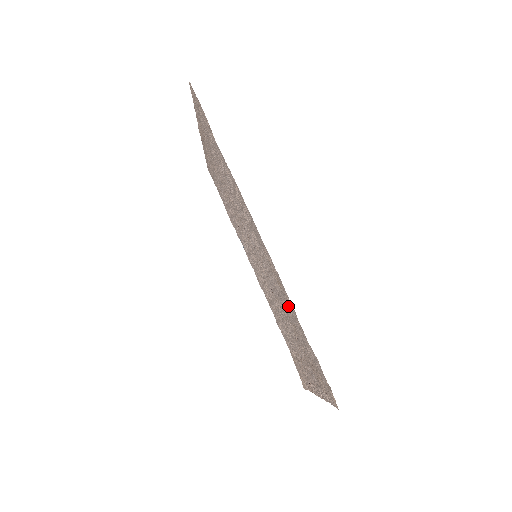
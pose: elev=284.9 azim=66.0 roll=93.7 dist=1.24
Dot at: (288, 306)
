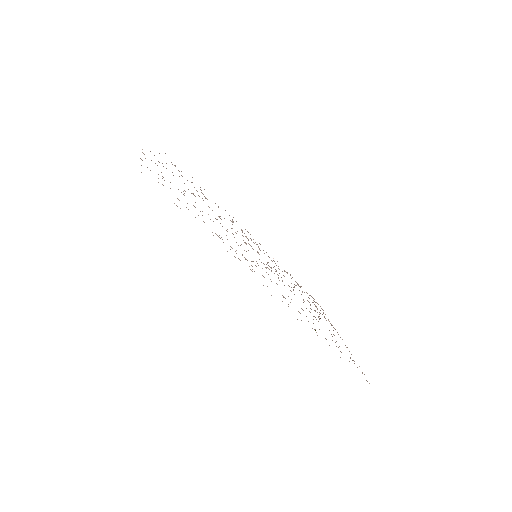
Dot at: occluded
